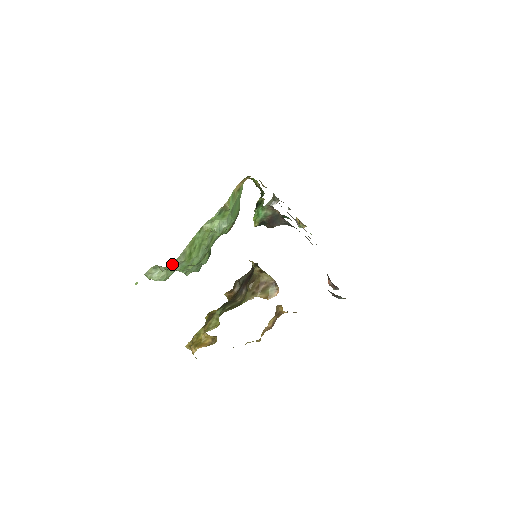
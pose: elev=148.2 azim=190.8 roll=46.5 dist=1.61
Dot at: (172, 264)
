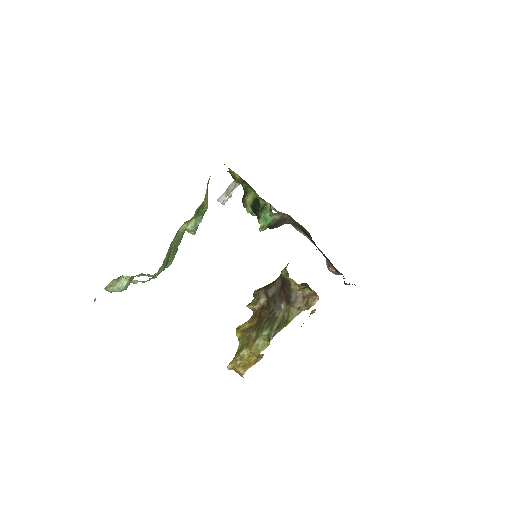
Dot at: (152, 277)
